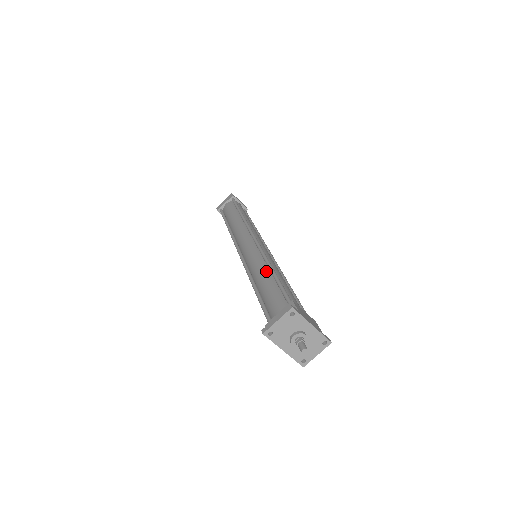
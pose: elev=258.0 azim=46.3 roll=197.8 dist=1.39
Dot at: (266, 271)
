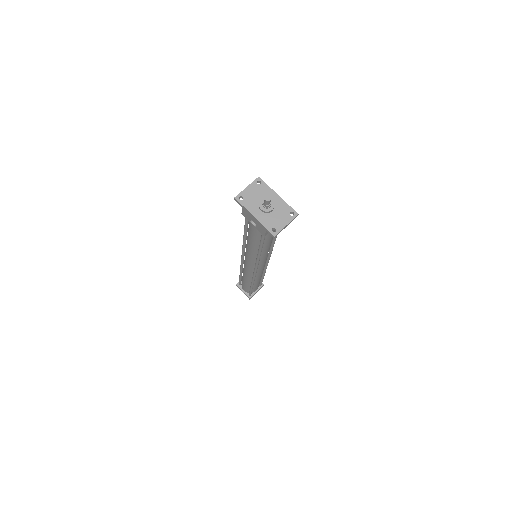
Dot at: occluded
